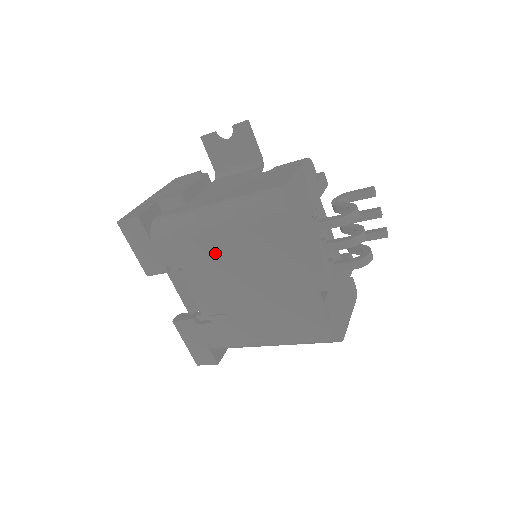
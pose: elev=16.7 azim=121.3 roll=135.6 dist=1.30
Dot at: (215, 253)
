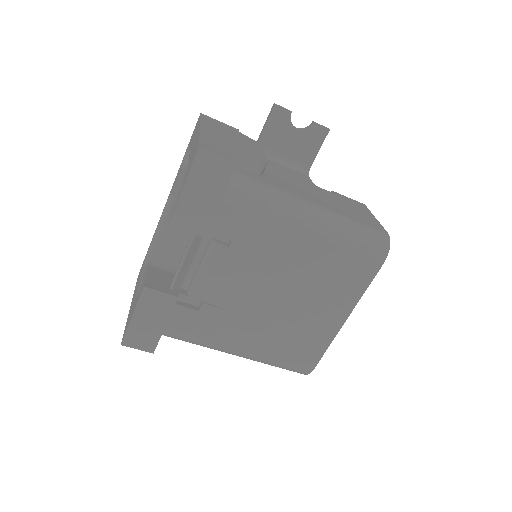
Dot at: (285, 252)
